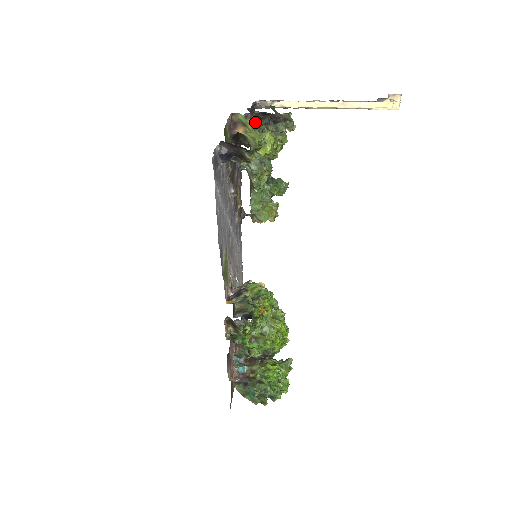
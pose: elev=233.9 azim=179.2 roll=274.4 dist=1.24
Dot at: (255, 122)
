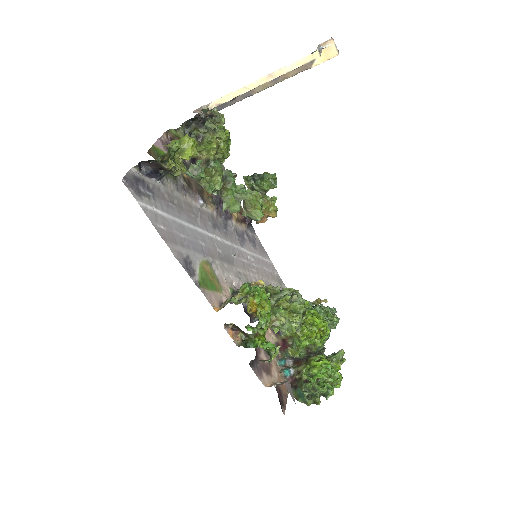
Dot at: (184, 131)
